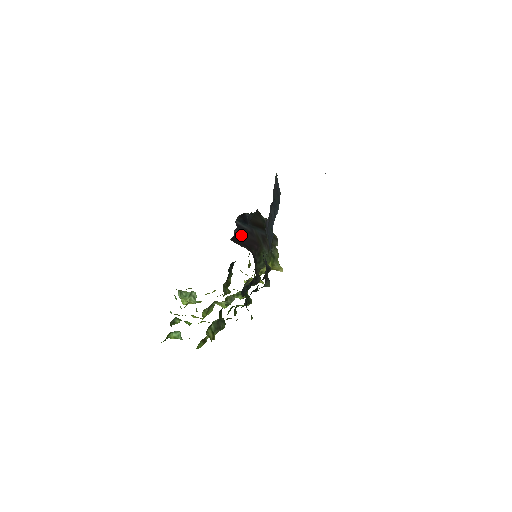
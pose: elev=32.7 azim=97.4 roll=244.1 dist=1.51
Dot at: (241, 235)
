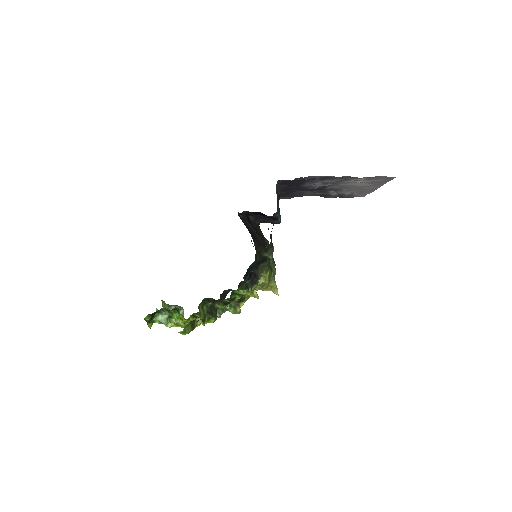
Dot at: (246, 224)
